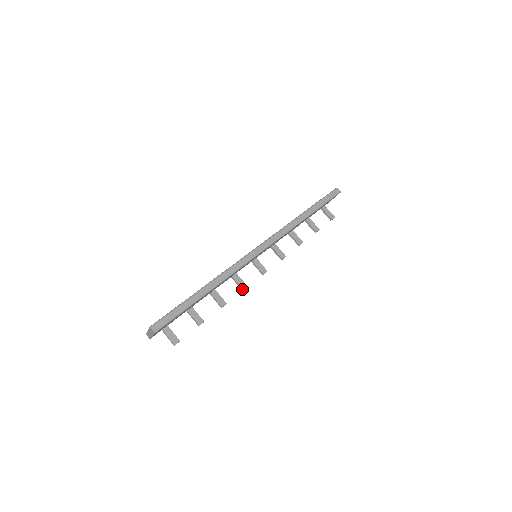
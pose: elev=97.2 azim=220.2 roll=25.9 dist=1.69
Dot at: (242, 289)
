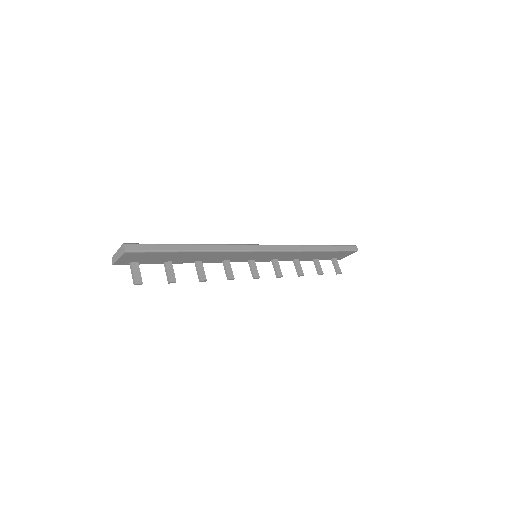
Dot at: (228, 277)
